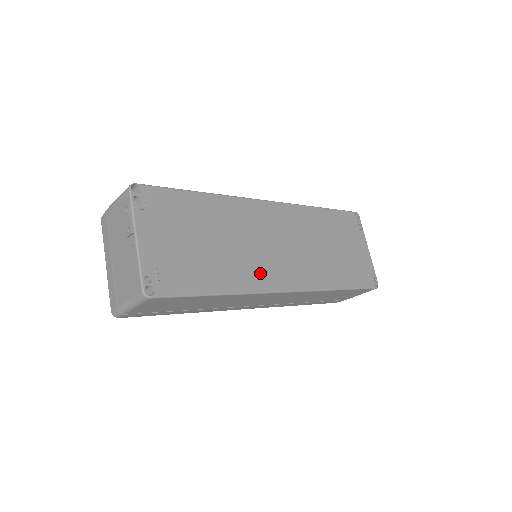
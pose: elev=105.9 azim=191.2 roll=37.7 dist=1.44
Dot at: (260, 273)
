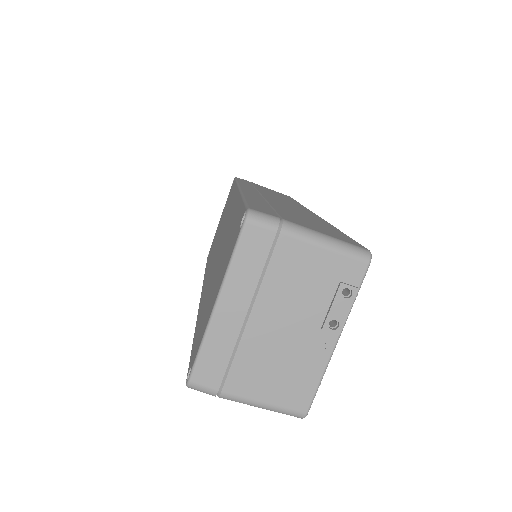
Dot at: occluded
